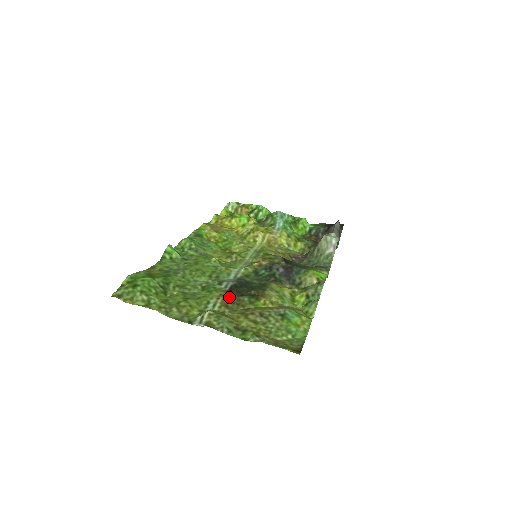
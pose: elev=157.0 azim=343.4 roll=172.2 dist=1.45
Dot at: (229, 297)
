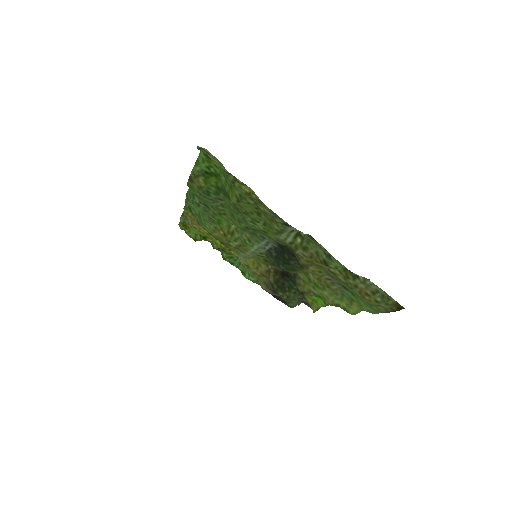
Dot at: (287, 246)
